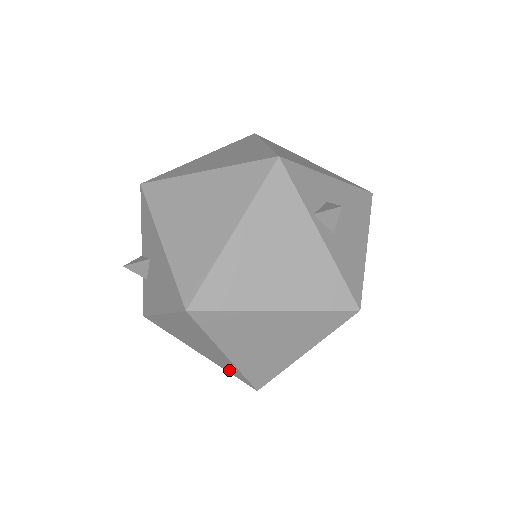
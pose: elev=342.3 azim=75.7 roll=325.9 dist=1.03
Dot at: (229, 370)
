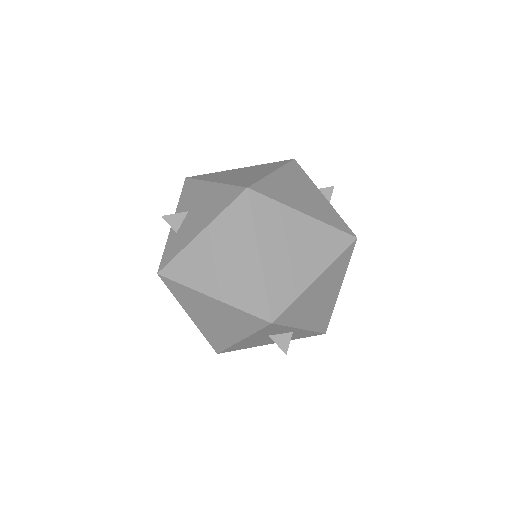
Dot at: (246, 301)
